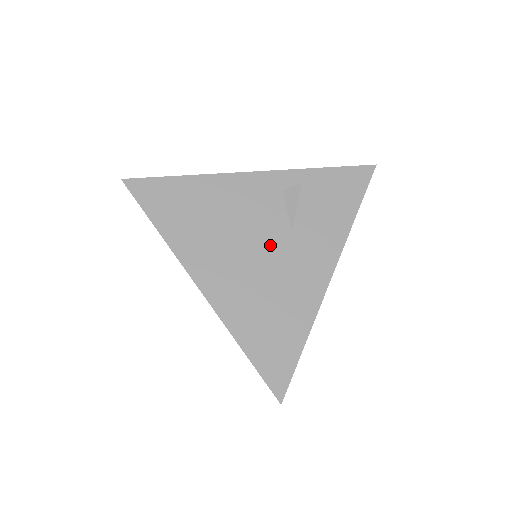
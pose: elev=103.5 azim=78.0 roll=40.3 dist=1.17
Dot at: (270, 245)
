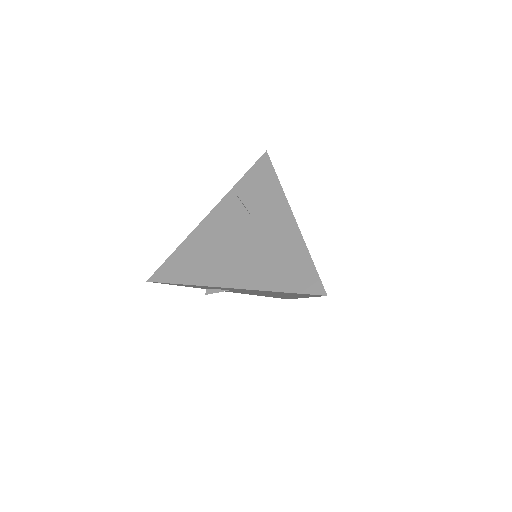
Dot at: (247, 234)
